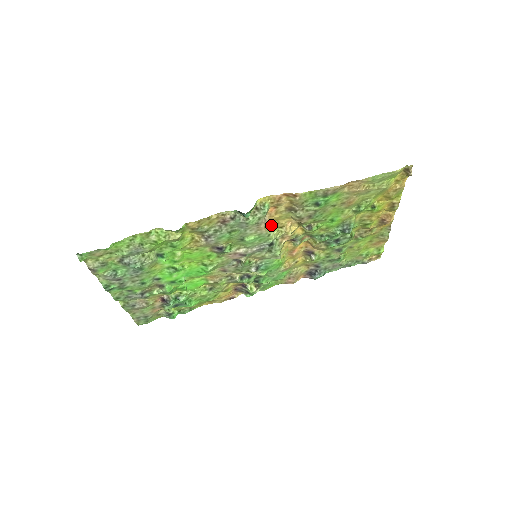
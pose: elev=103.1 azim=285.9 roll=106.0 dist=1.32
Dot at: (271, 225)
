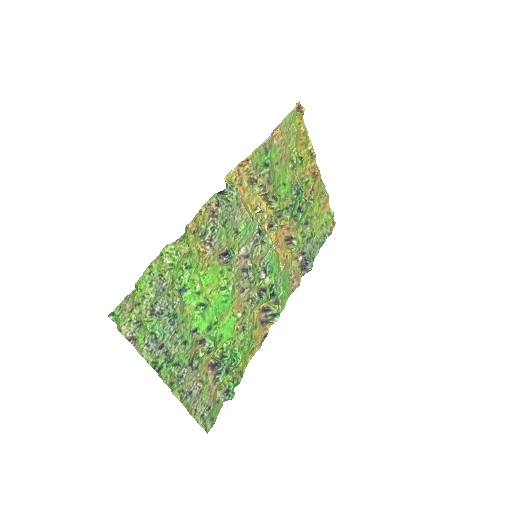
Dot at: (247, 209)
